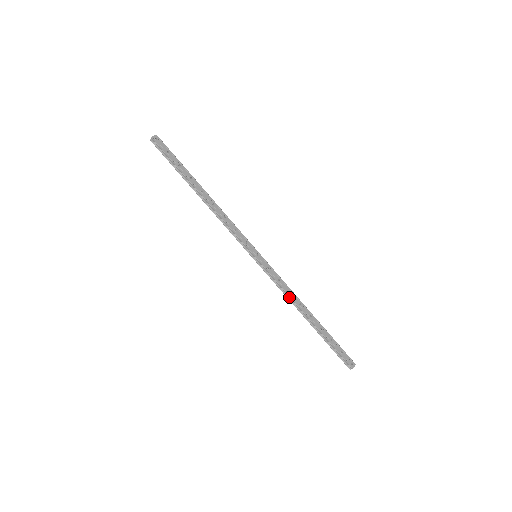
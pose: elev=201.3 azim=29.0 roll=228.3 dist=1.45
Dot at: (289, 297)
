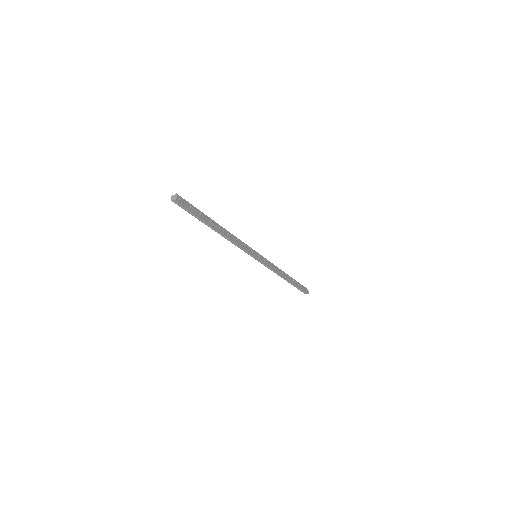
Dot at: (276, 272)
